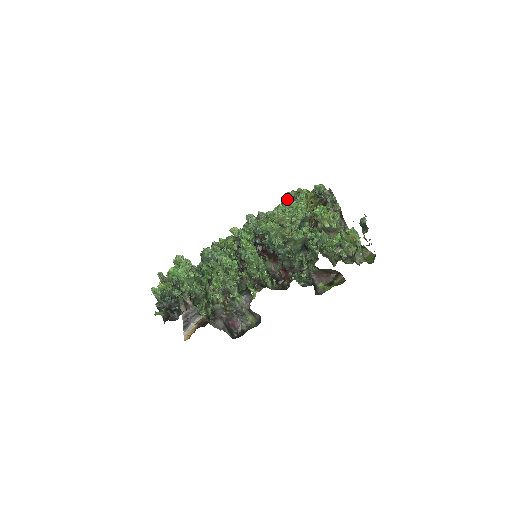
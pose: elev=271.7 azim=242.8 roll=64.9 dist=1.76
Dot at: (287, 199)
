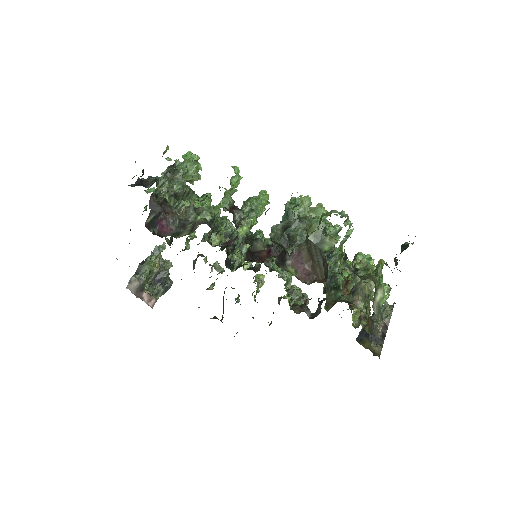
Dot at: occluded
